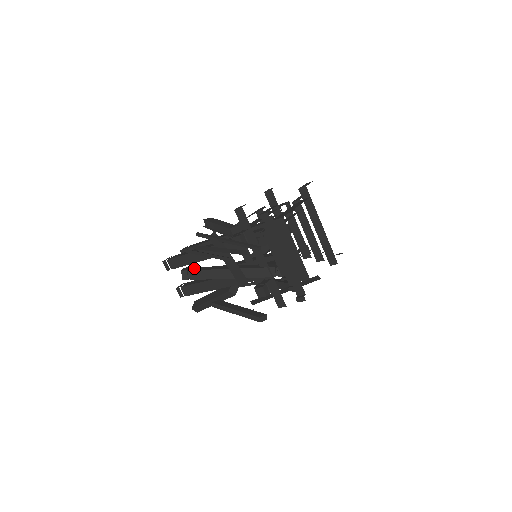
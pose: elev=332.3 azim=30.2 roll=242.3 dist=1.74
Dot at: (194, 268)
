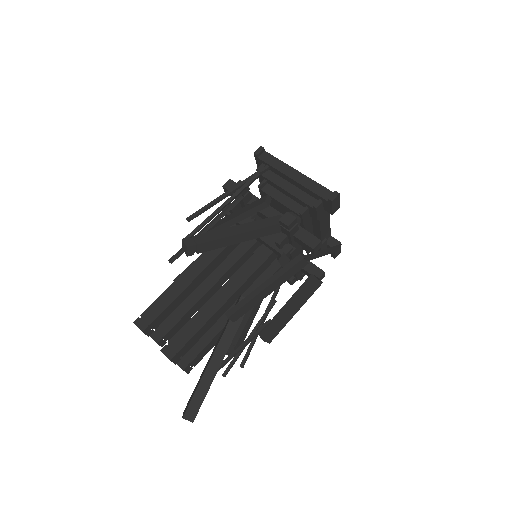
Dot at: occluded
